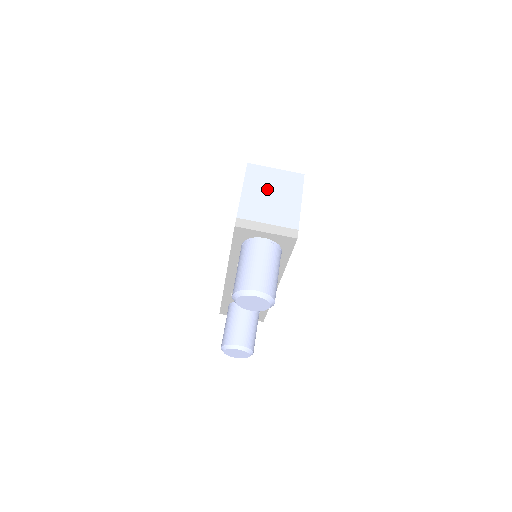
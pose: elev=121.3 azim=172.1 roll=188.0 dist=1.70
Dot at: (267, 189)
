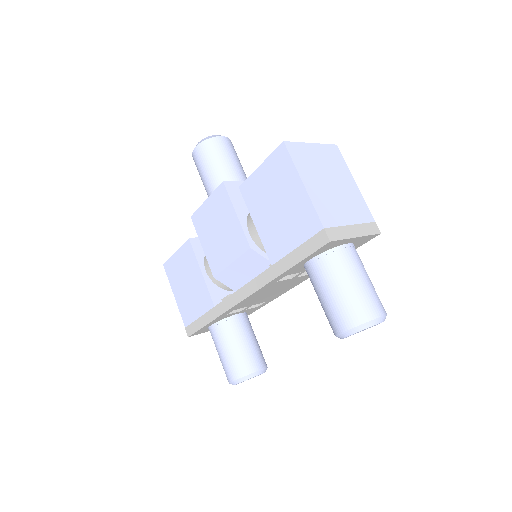
Dot at: (323, 176)
